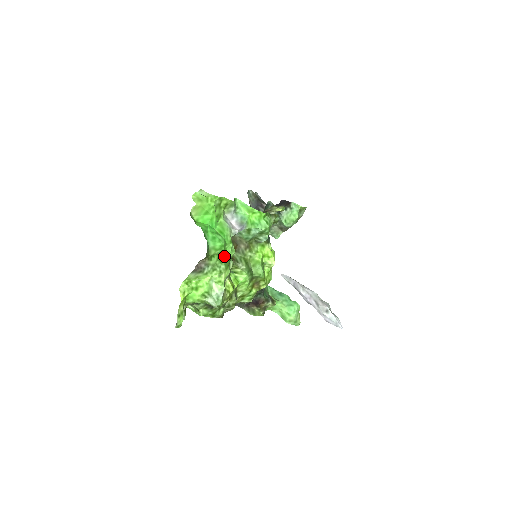
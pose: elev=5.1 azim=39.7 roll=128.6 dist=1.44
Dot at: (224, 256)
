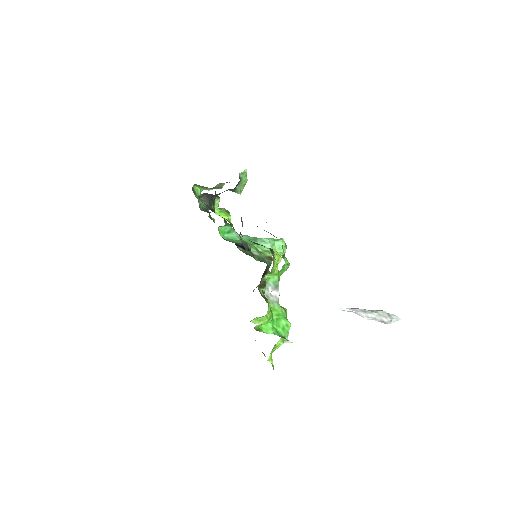
Dot at: occluded
